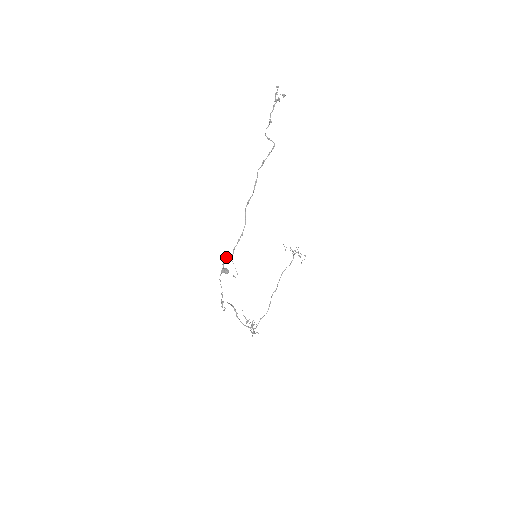
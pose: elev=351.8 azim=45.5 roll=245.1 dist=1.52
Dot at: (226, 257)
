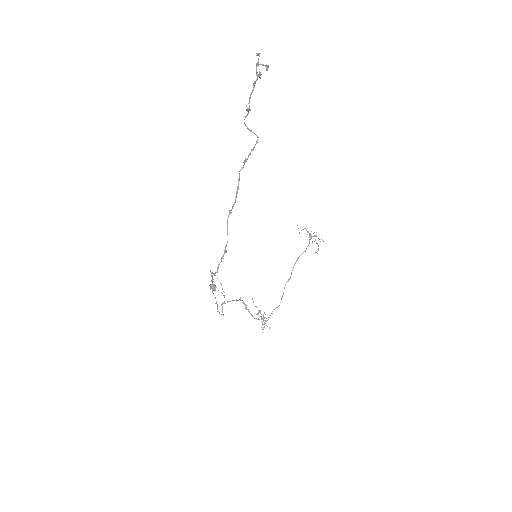
Dot at: occluded
